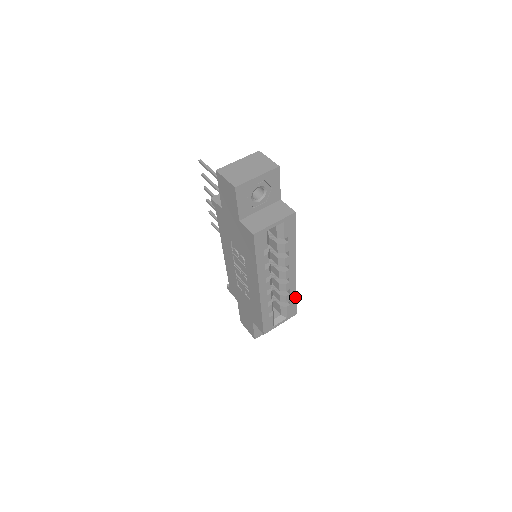
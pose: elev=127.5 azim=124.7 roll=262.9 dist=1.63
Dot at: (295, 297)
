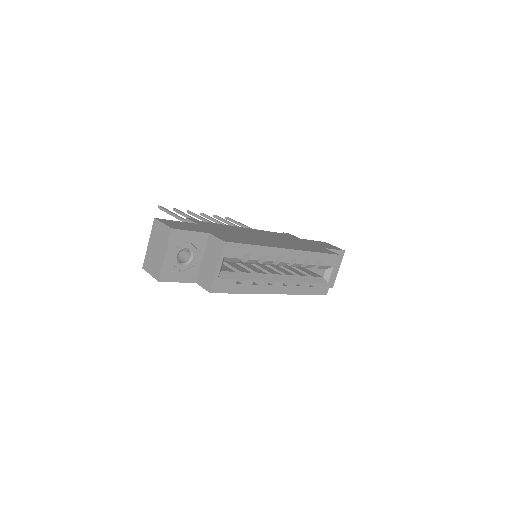
Dot at: (319, 254)
